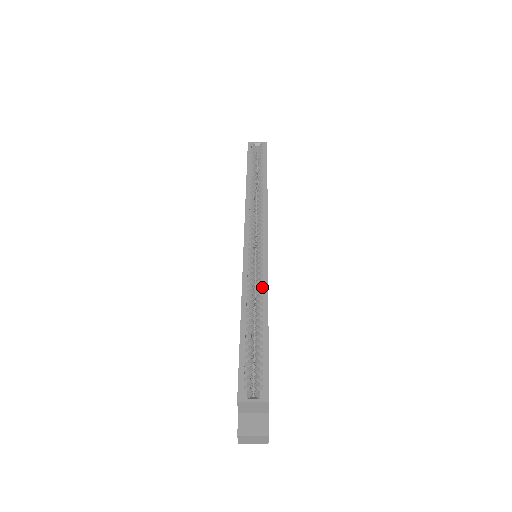
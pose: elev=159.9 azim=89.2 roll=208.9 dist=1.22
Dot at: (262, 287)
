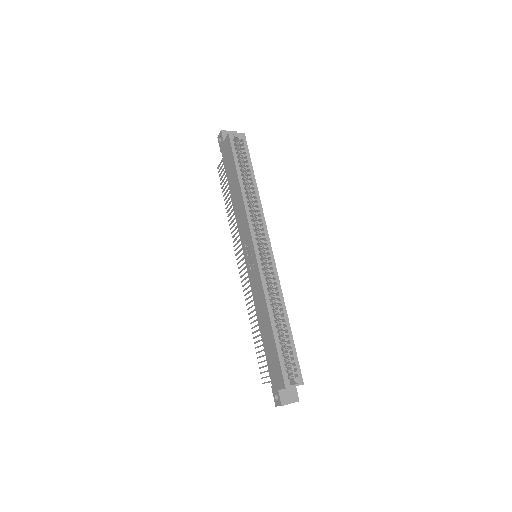
Dot at: (277, 293)
